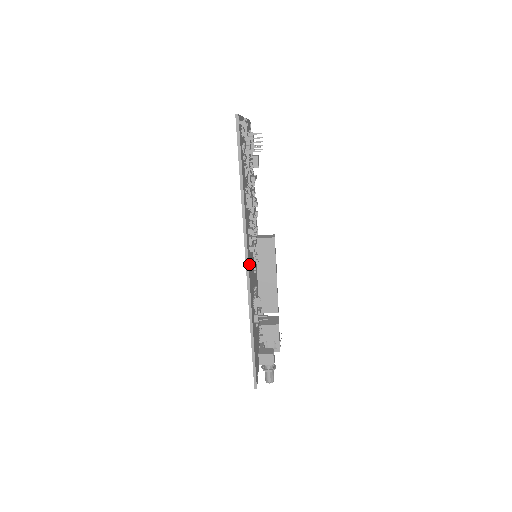
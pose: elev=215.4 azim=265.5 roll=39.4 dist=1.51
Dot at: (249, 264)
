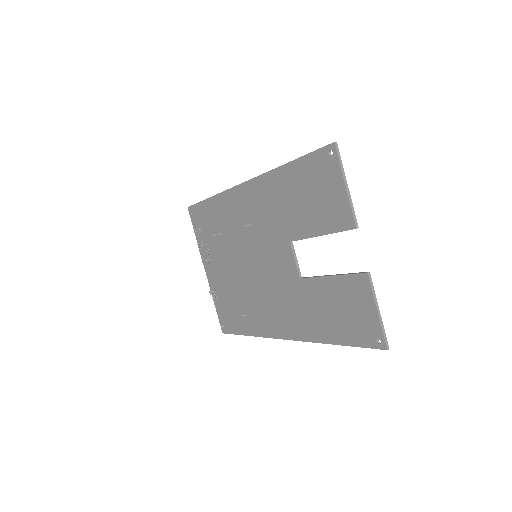
Dot at: (282, 329)
